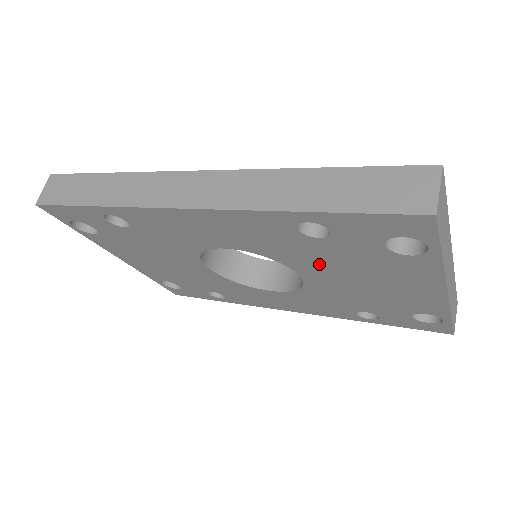
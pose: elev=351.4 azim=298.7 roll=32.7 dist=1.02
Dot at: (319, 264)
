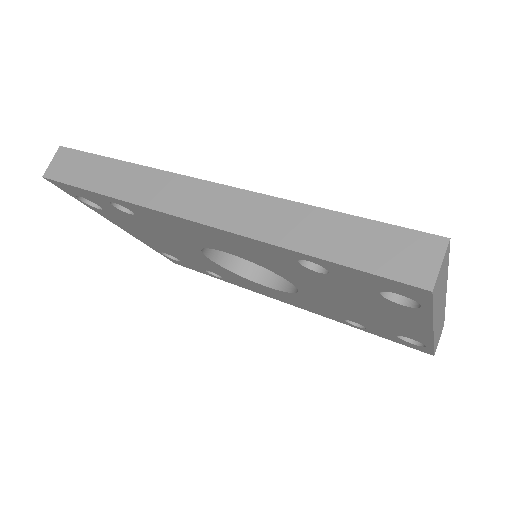
Dot at: (315, 285)
